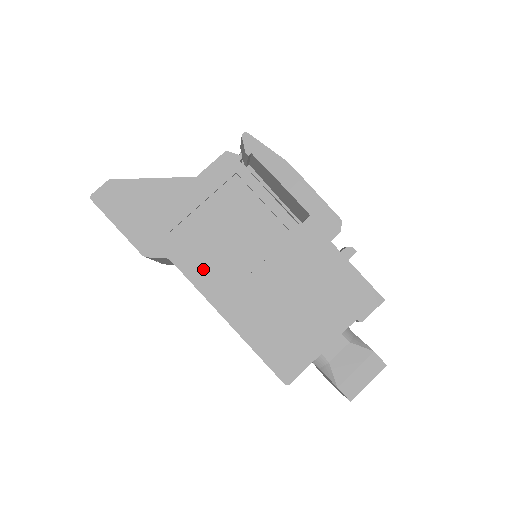
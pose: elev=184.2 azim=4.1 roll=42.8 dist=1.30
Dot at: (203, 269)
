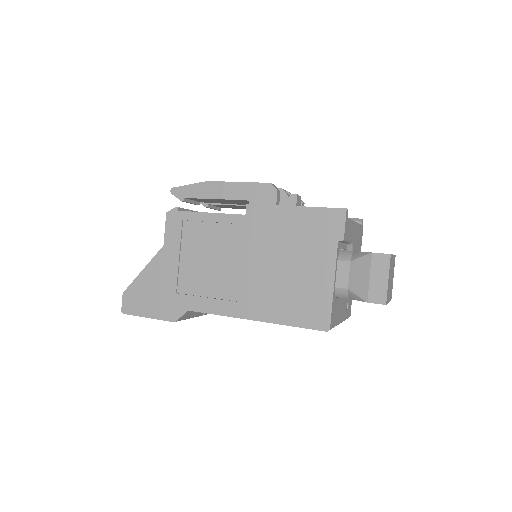
Dot at: (212, 299)
